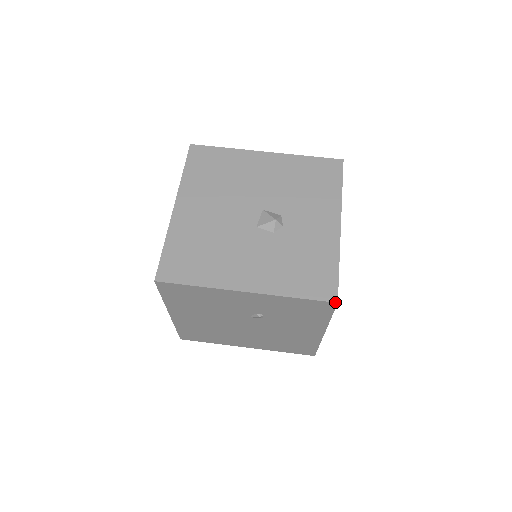
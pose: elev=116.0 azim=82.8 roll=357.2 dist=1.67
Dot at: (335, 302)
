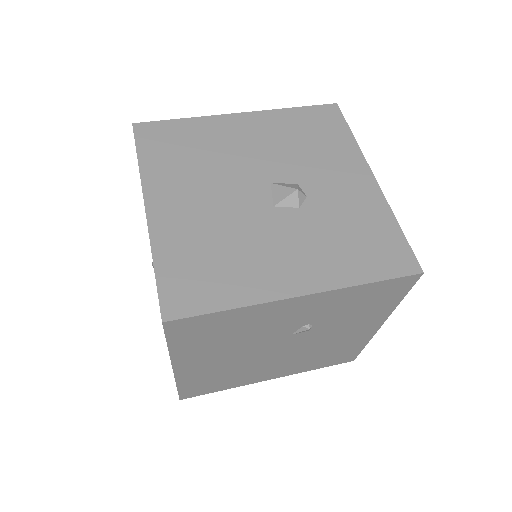
Dot at: (420, 273)
